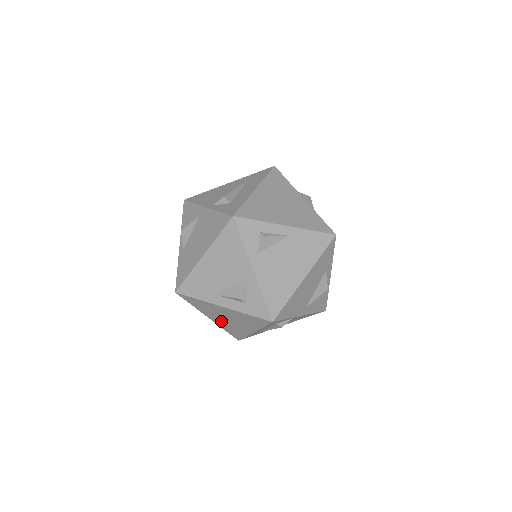
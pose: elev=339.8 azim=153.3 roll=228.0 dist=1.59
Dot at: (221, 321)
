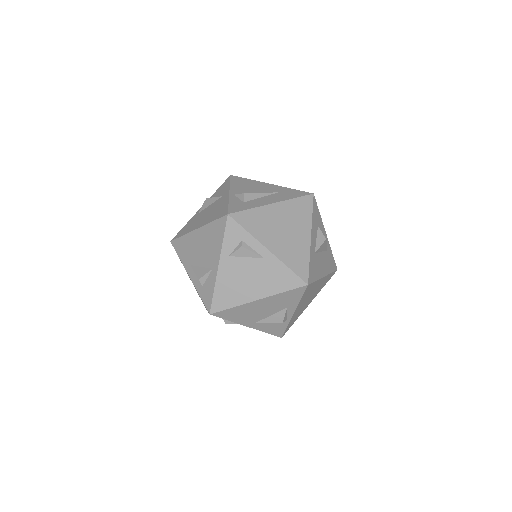
Dot at: occluded
